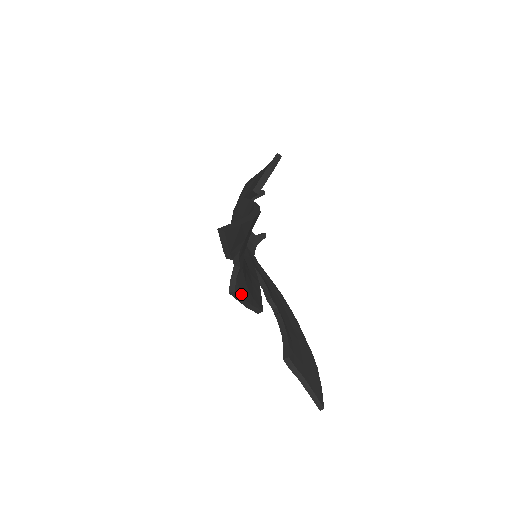
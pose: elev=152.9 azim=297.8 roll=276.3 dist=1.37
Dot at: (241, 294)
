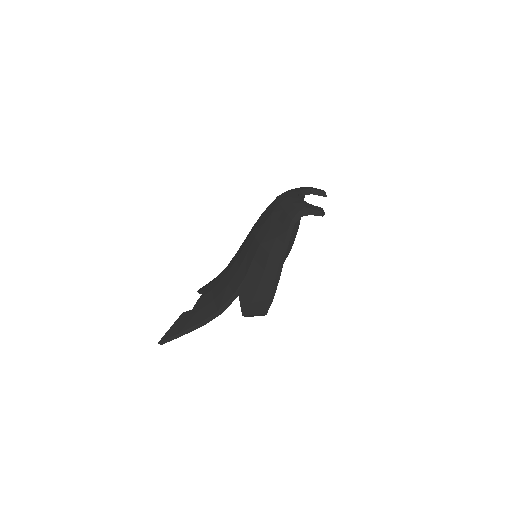
Dot at: occluded
